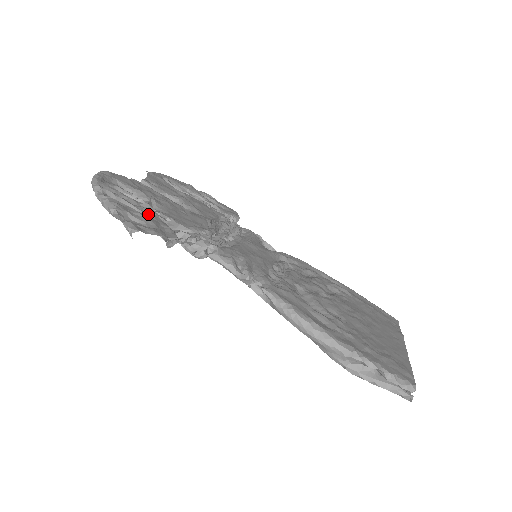
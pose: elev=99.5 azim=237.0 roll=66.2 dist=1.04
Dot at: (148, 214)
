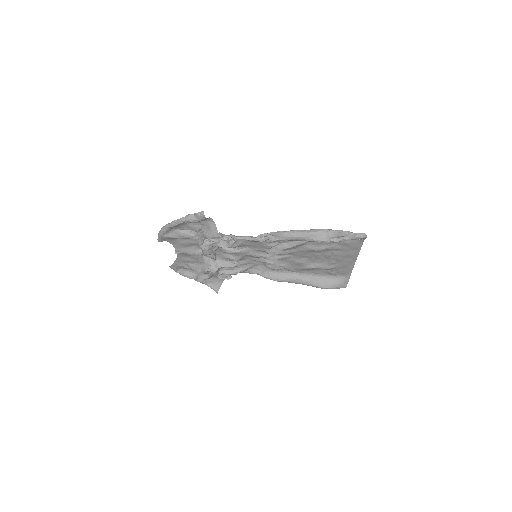
Dot at: (198, 228)
